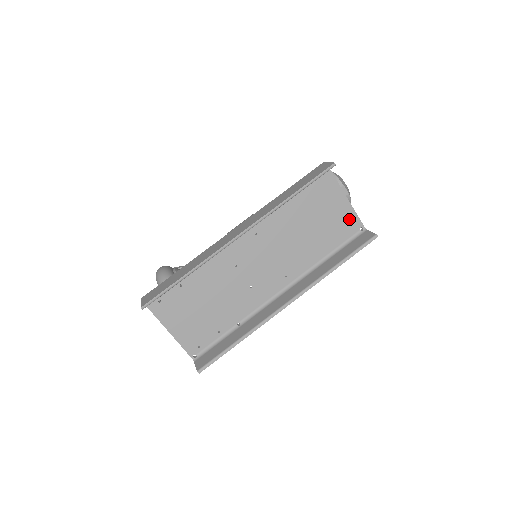
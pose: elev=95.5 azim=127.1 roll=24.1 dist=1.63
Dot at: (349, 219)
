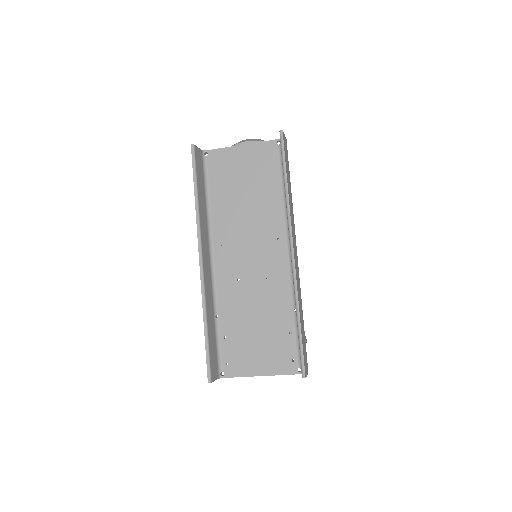
Dot at: (261, 152)
